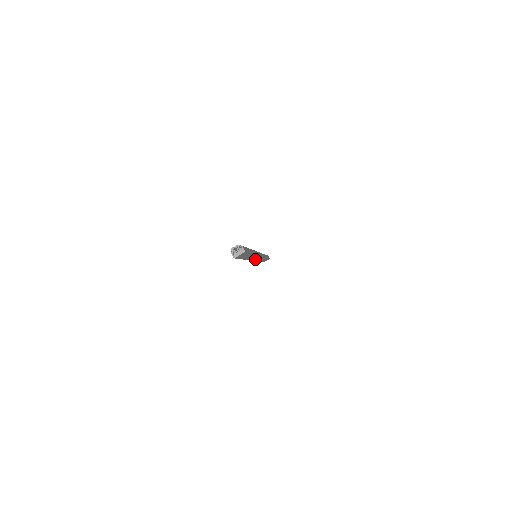
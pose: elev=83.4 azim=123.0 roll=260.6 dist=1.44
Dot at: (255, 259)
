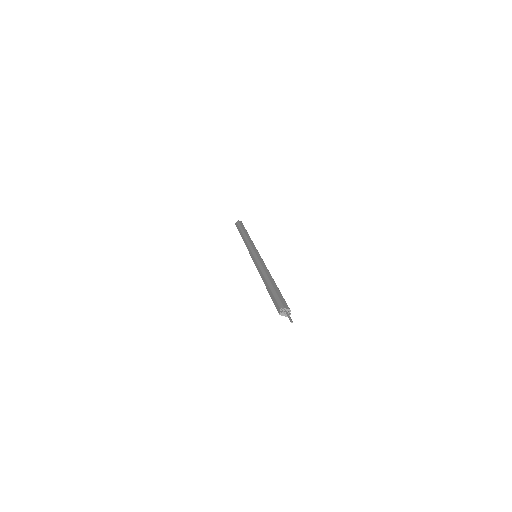
Dot at: occluded
